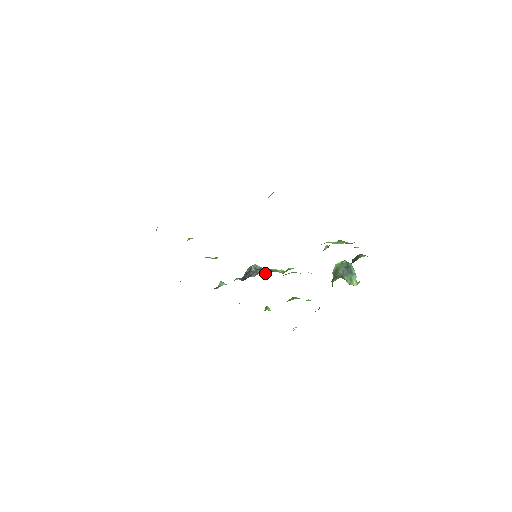
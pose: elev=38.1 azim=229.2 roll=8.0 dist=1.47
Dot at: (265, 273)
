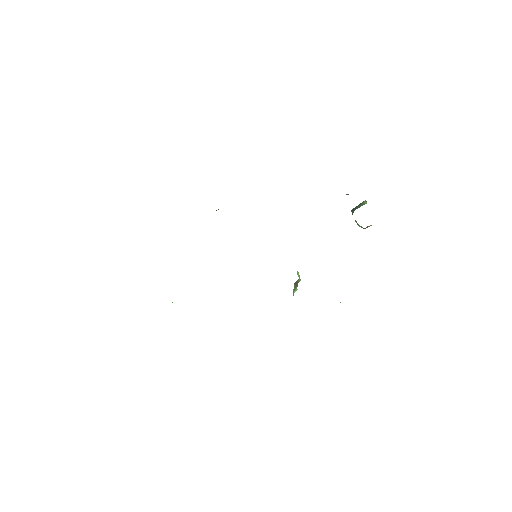
Dot at: occluded
